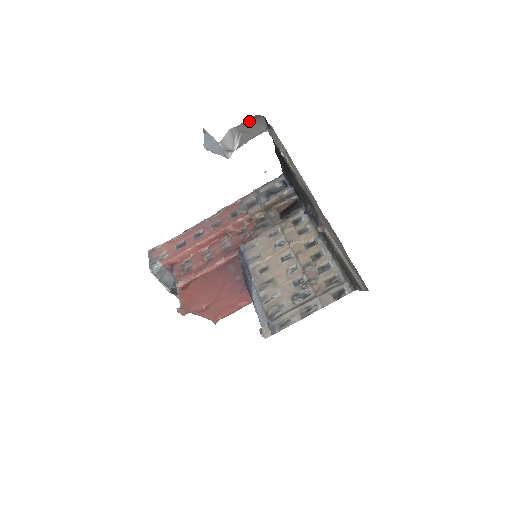
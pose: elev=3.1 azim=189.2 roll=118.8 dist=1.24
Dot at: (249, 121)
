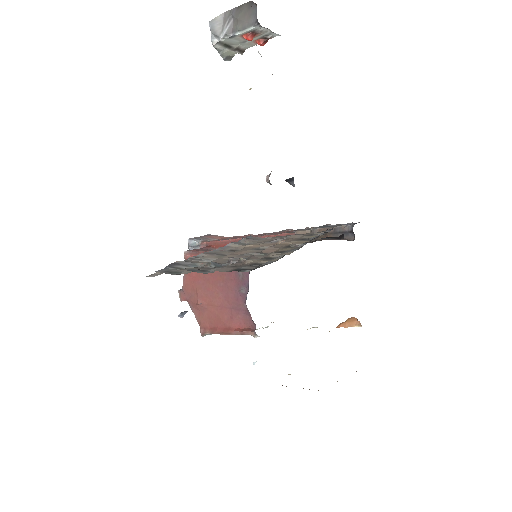
Dot at: (243, 7)
